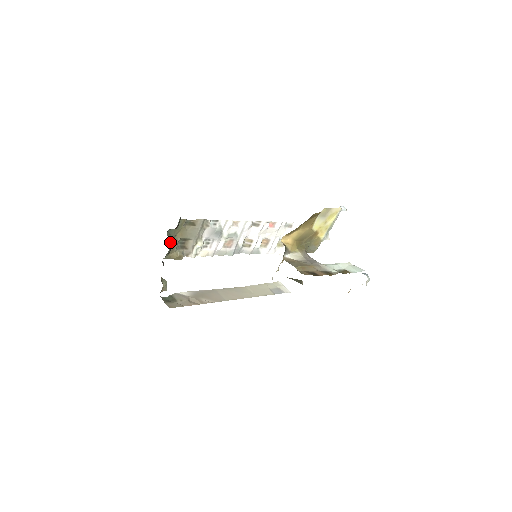
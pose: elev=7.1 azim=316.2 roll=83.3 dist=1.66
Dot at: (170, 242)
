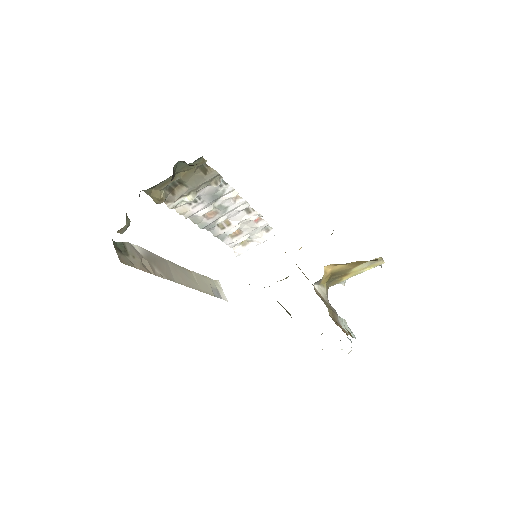
Dot at: (172, 177)
